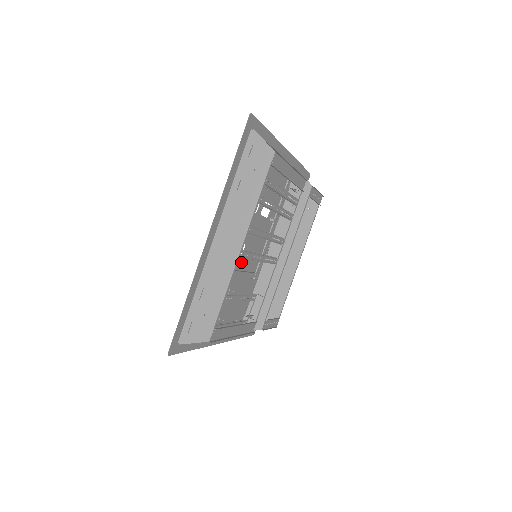
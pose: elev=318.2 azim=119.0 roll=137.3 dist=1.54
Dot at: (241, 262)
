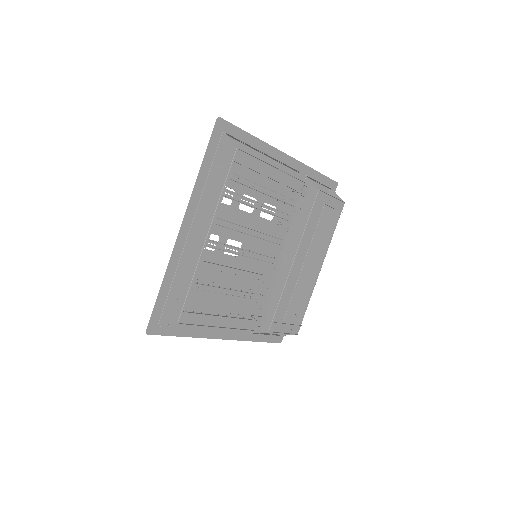
Dot at: (239, 261)
